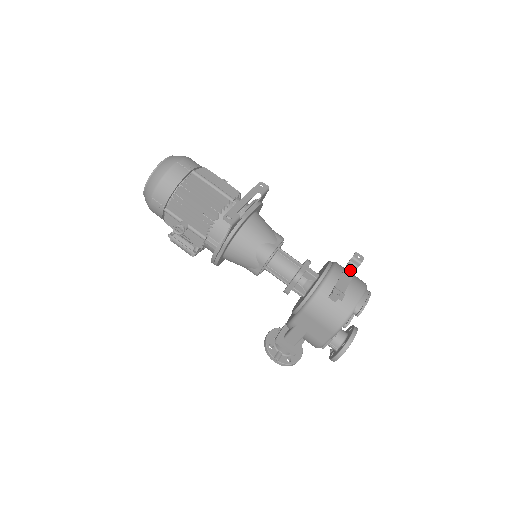
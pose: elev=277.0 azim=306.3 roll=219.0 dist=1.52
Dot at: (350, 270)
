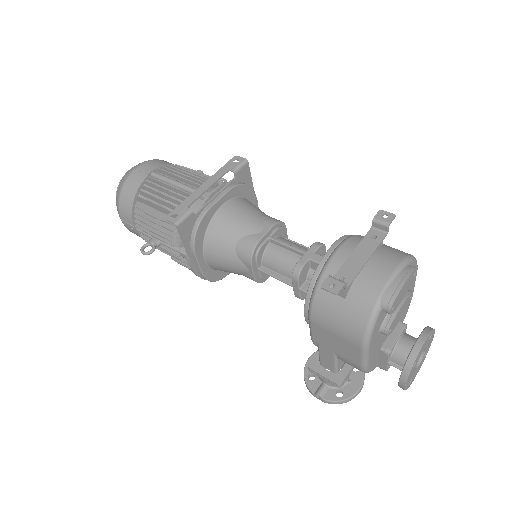
Dot at: (371, 241)
